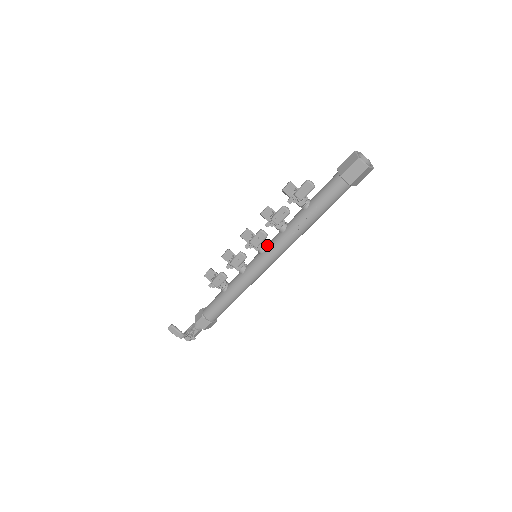
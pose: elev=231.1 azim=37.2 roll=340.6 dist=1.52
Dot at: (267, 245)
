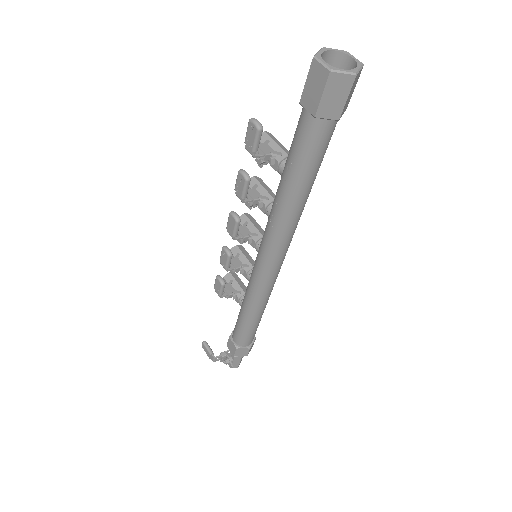
Dot at: occluded
